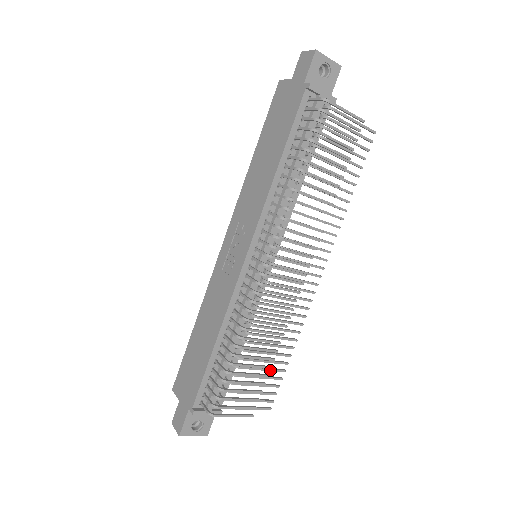
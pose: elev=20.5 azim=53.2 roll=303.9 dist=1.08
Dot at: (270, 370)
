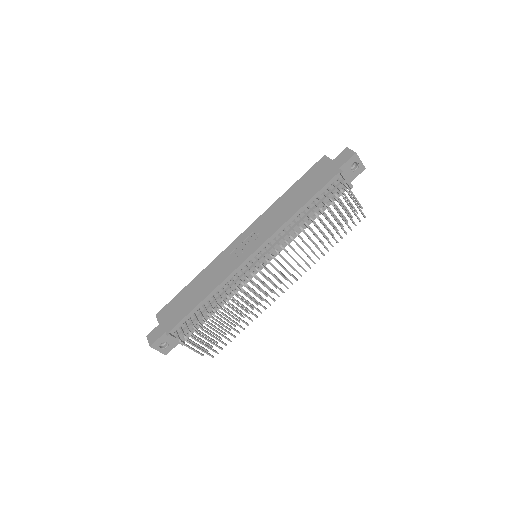
Dot at: (227, 332)
